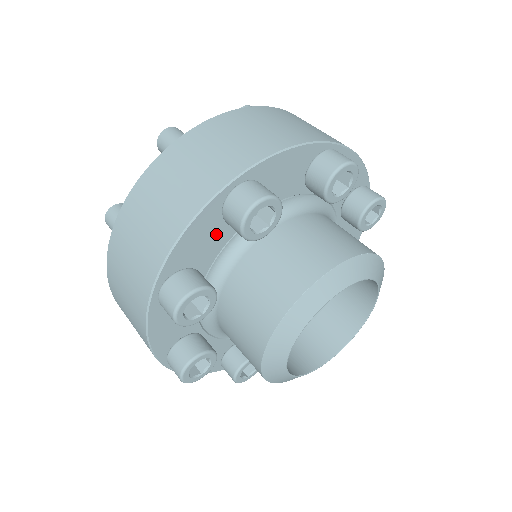
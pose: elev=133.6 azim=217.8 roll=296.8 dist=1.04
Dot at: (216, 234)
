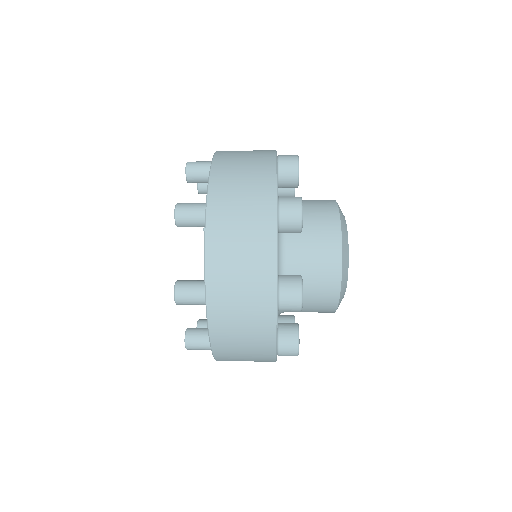
Dot at: occluded
